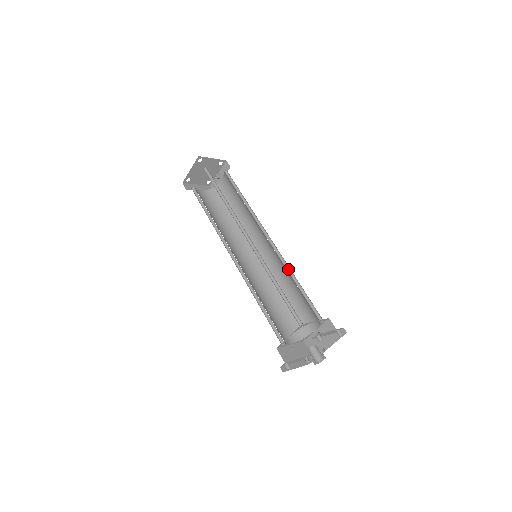
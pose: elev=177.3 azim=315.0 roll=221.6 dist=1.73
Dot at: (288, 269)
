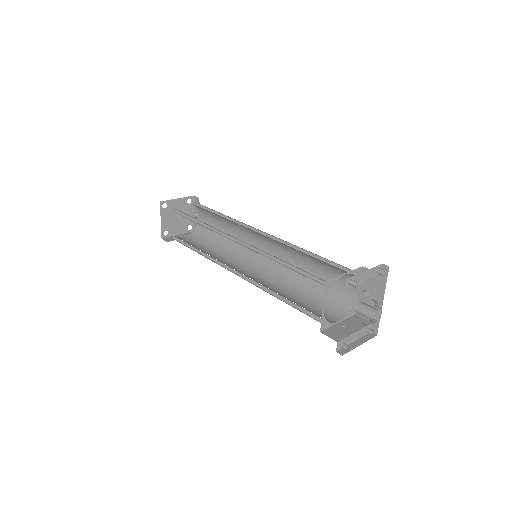
Dot at: (294, 248)
